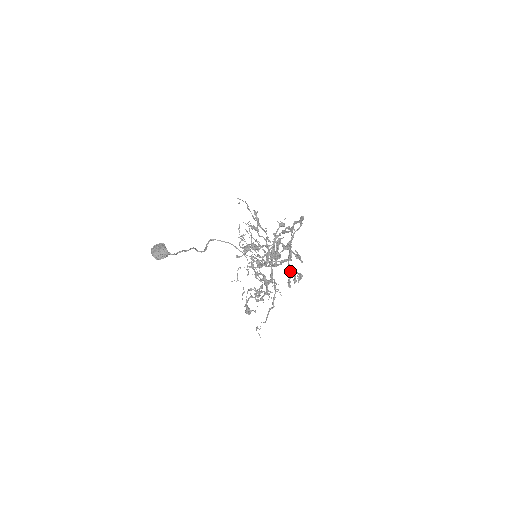
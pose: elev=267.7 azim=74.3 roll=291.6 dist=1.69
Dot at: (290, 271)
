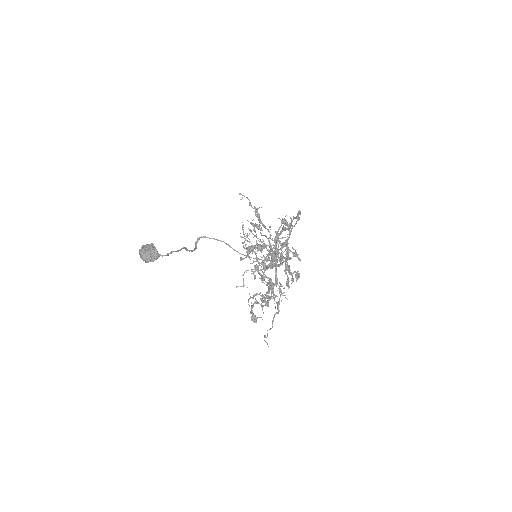
Dot at: (288, 270)
